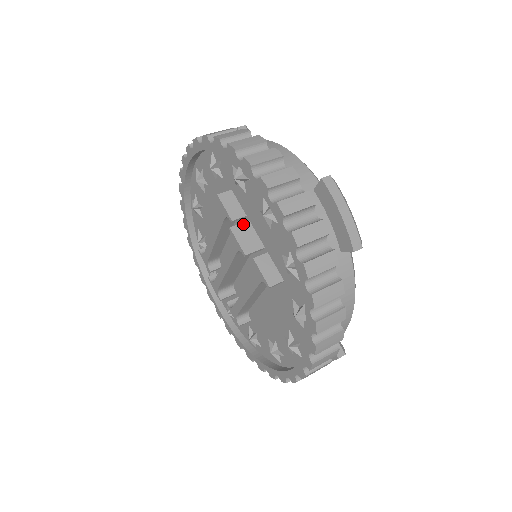
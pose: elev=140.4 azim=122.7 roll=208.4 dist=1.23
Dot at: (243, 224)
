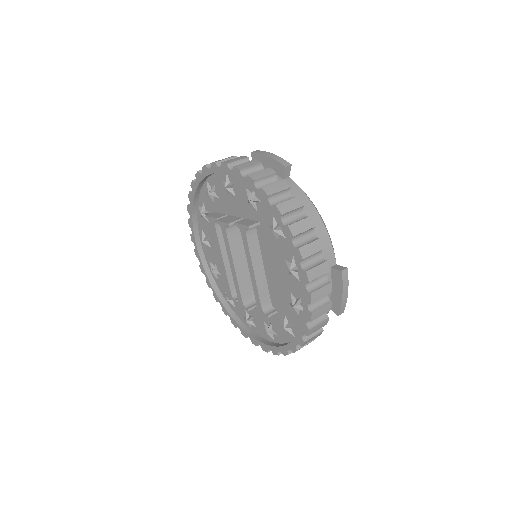
Dot at: (225, 217)
